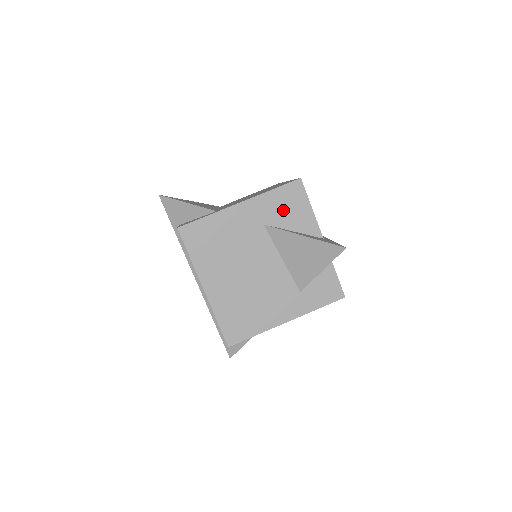
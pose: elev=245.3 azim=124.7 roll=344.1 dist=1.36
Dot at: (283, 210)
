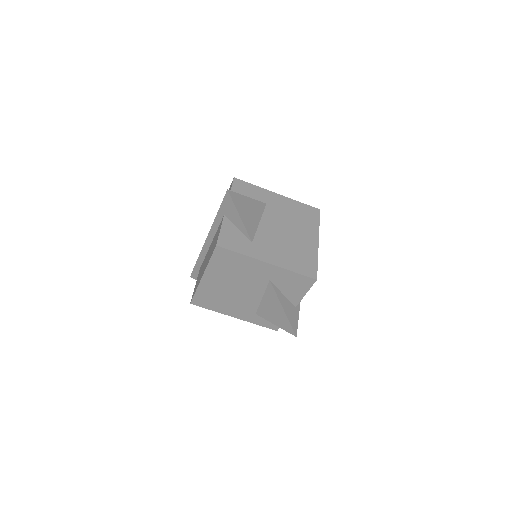
Dot at: (289, 283)
